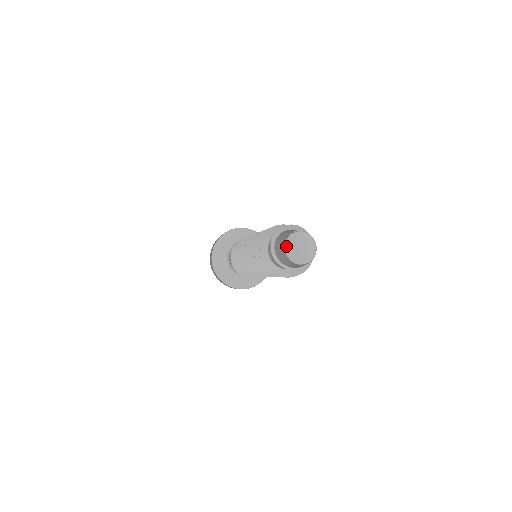
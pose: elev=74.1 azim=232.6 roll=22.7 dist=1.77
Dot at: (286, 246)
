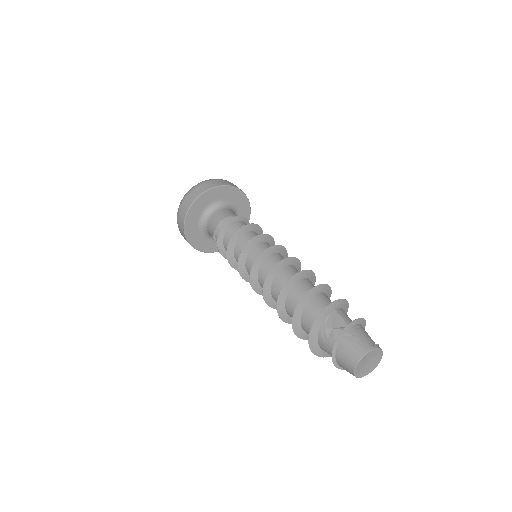
Dot at: (359, 362)
